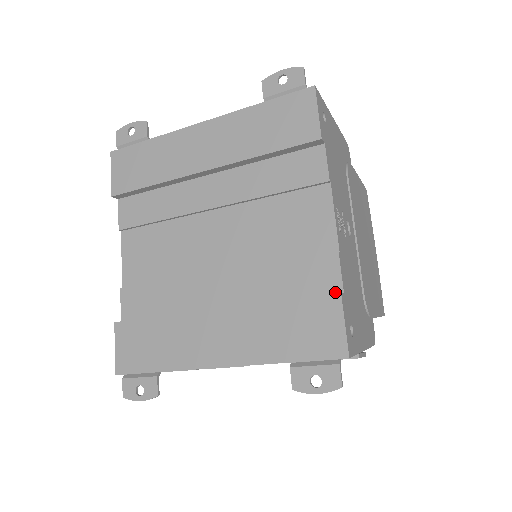
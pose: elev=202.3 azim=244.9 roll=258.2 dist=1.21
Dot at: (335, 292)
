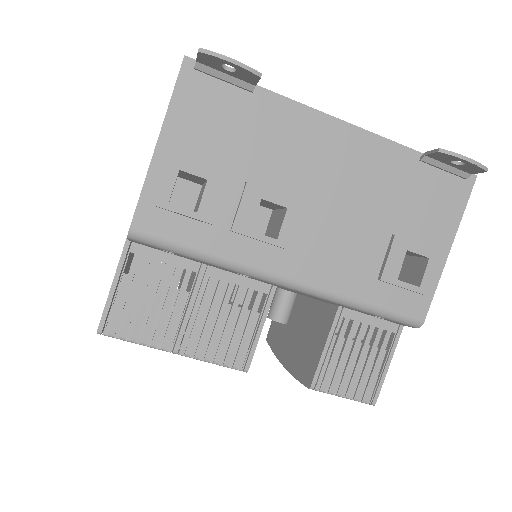
Dot at: occluded
